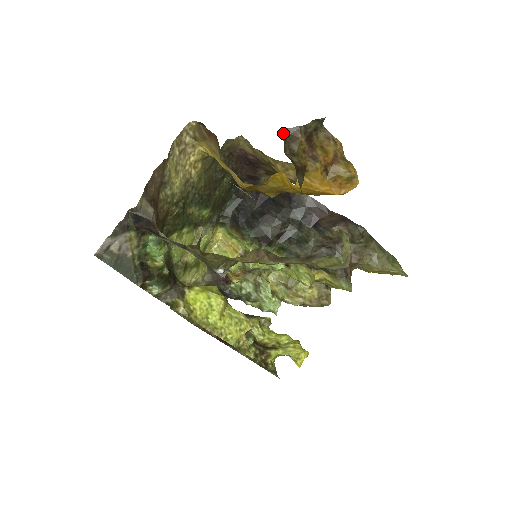
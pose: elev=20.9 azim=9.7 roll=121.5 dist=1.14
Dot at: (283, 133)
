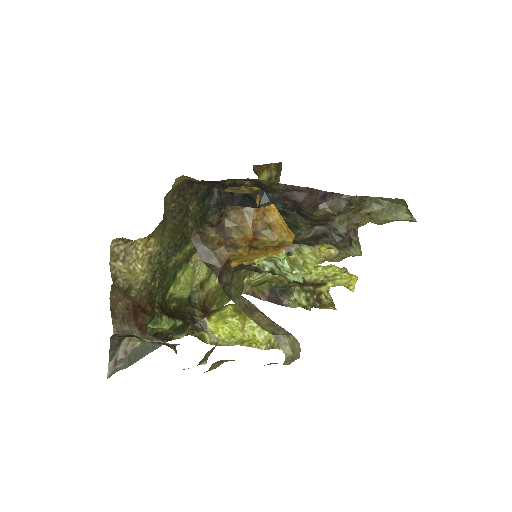
Dot at: (191, 237)
